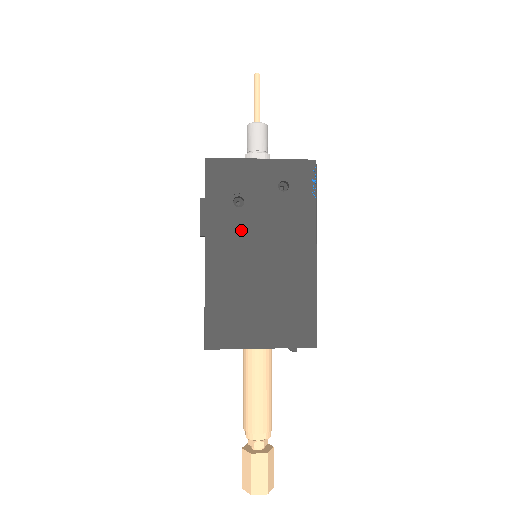
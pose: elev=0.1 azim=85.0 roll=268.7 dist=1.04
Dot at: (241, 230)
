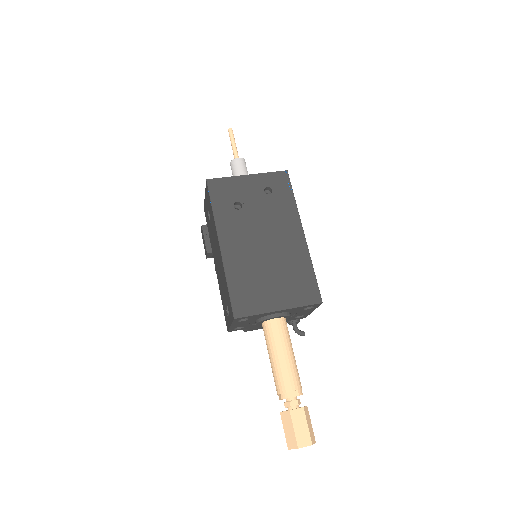
Dot at: (244, 225)
